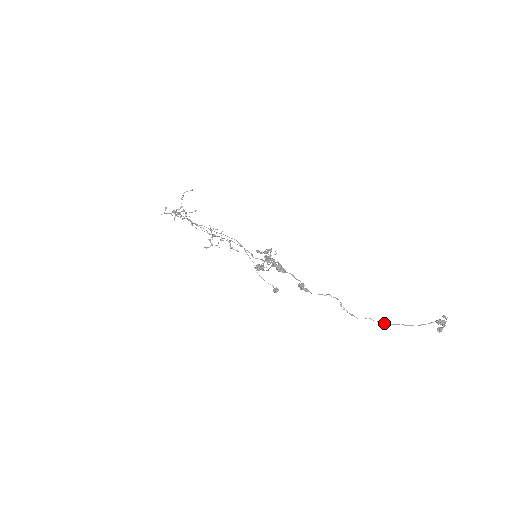
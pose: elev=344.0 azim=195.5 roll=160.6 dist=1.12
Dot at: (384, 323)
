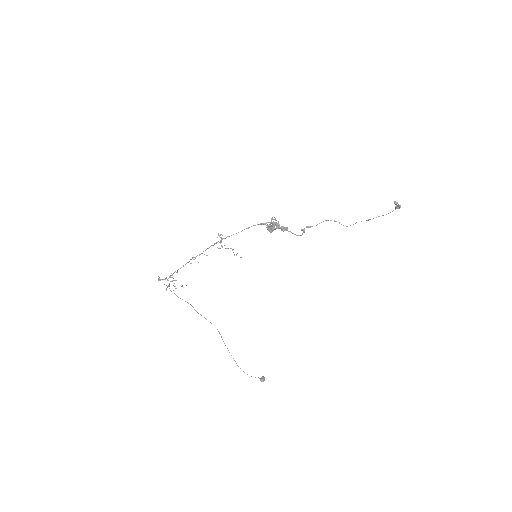
Dot at: (368, 219)
